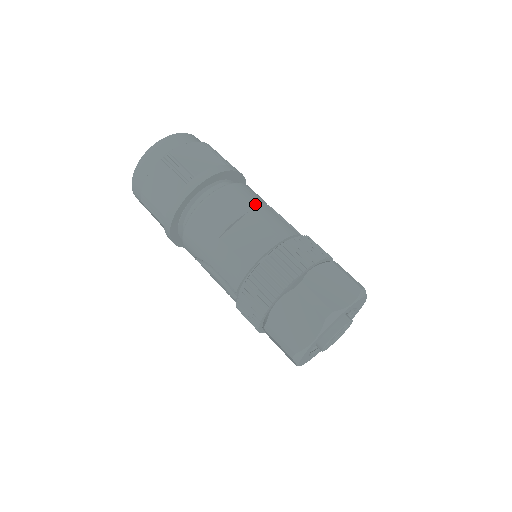
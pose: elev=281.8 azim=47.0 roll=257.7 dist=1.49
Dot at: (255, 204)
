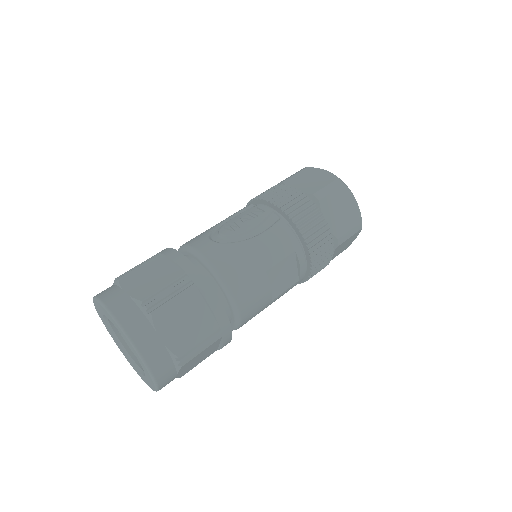
Dot at: (255, 261)
